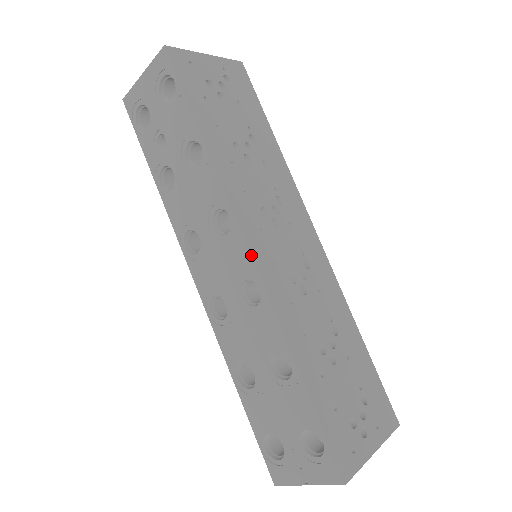
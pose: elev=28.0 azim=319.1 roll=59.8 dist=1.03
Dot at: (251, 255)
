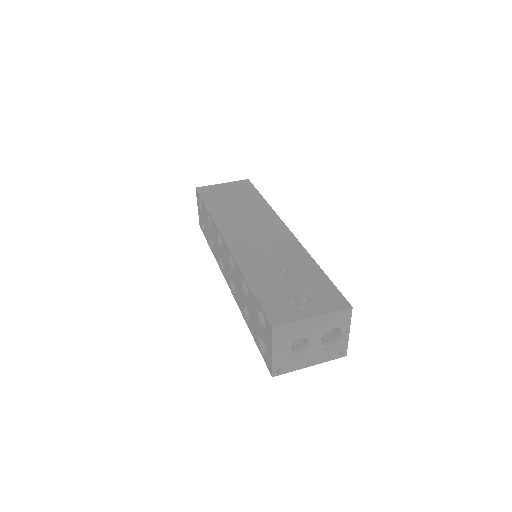
Dot at: (225, 242)
